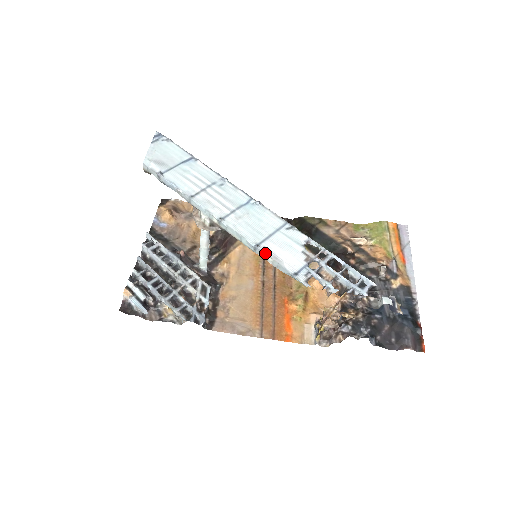
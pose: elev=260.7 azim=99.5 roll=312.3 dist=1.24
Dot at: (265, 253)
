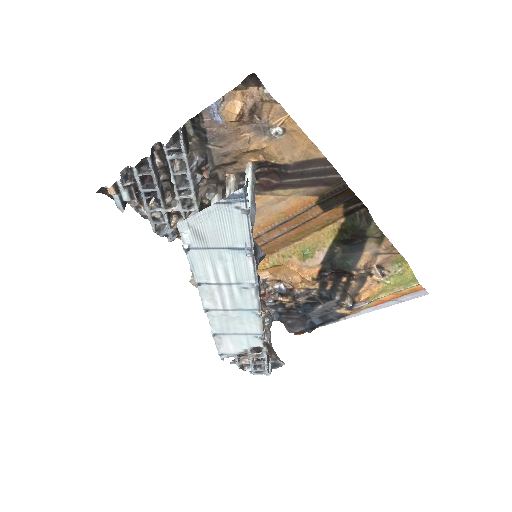
Dot at: (214, 340)
